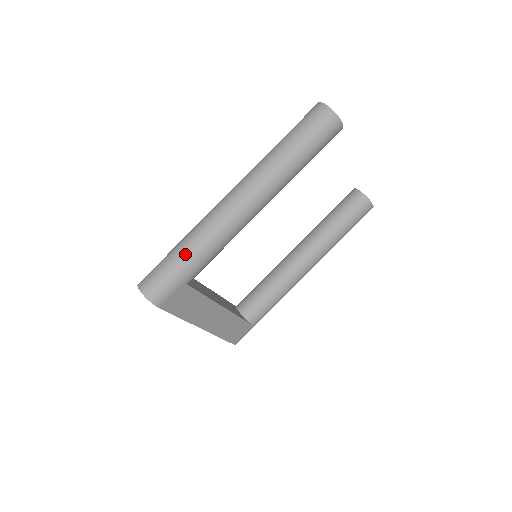
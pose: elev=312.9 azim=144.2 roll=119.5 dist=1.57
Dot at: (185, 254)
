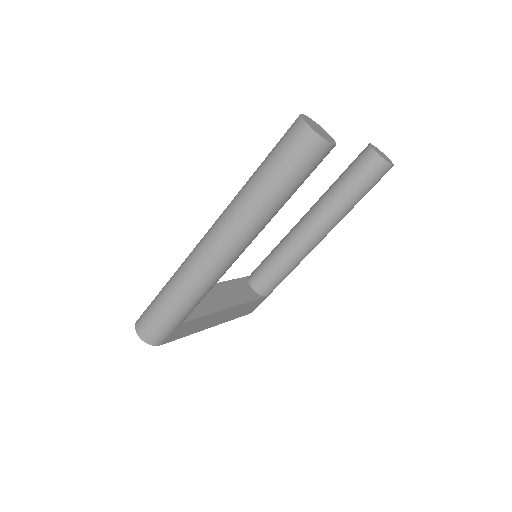
Dot at: (173, 304)
